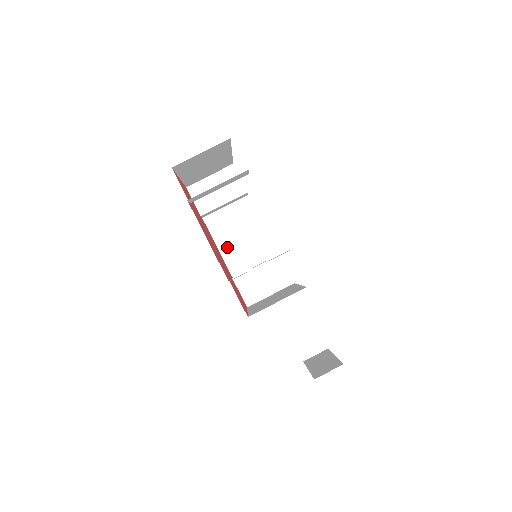
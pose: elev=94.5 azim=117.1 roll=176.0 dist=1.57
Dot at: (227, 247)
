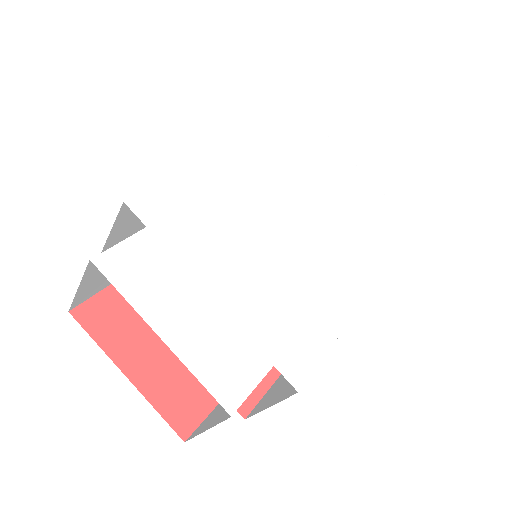
Dot at: occluded
